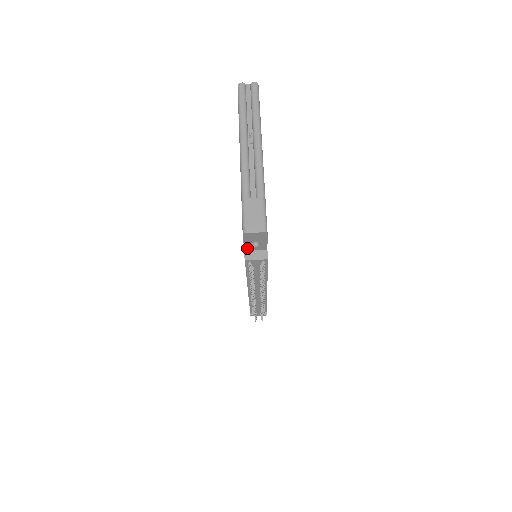
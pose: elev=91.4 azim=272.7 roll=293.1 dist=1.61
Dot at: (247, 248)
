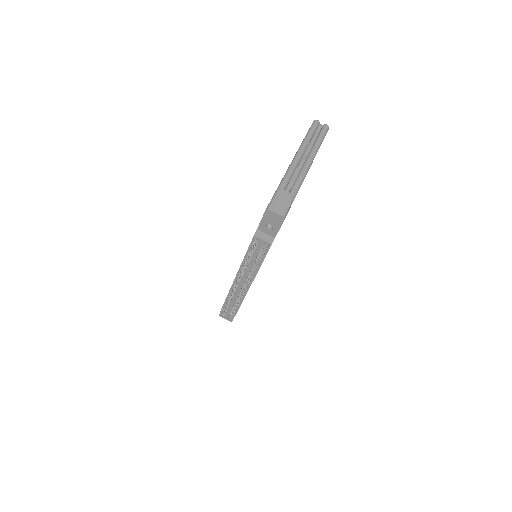
Dot at: (261, 227)
